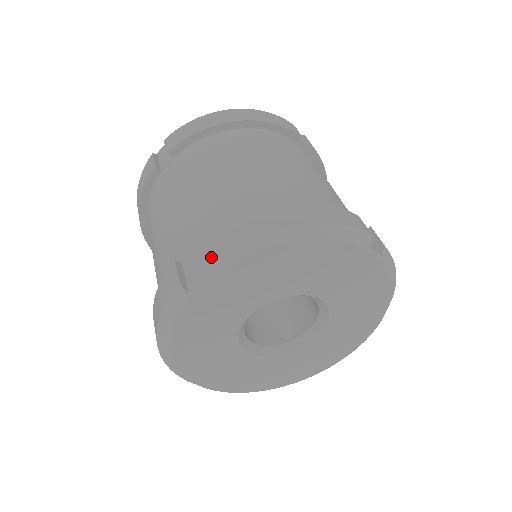
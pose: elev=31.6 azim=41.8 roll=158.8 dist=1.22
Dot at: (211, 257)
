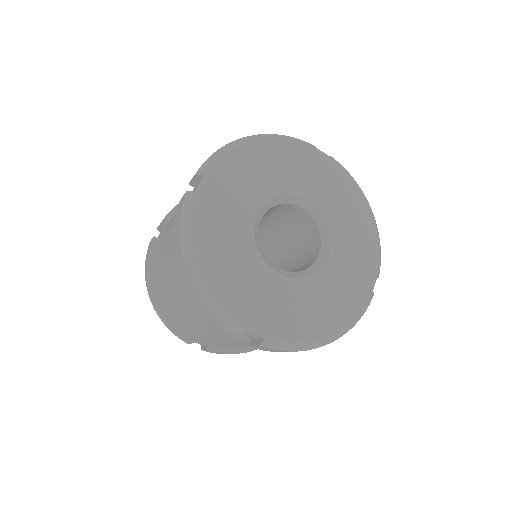
Dot at: (203, 164)
